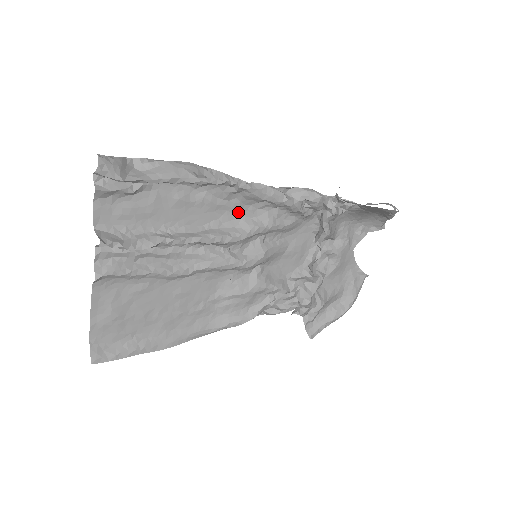
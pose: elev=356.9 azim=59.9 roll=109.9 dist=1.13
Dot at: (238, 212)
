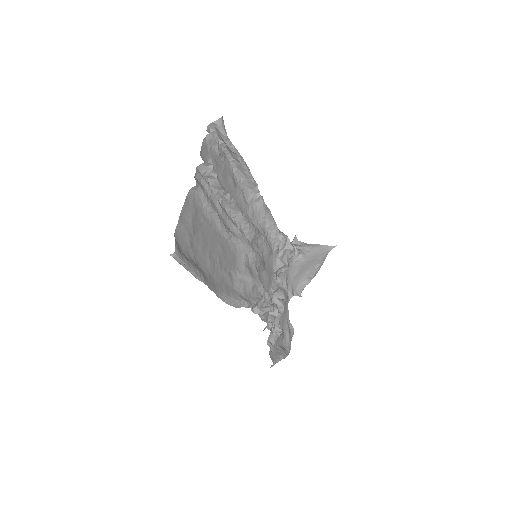
Dot at: (250, 218)
